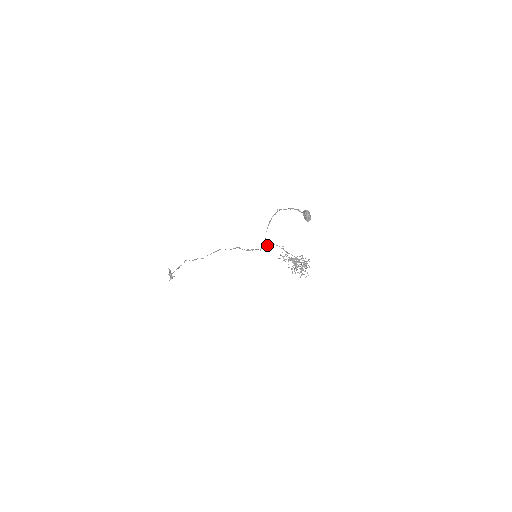
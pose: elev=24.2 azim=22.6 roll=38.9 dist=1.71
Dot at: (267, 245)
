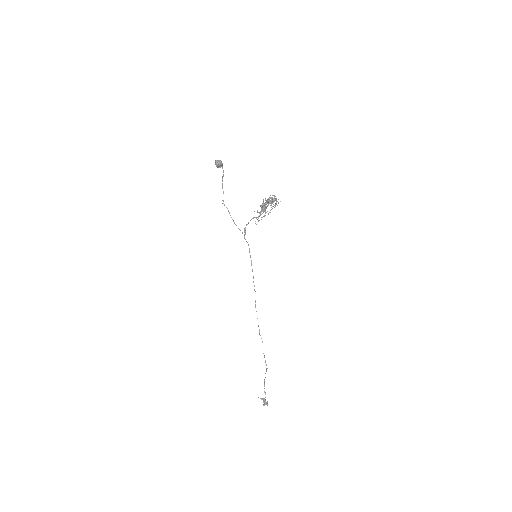
Dot at: (244, 231)
